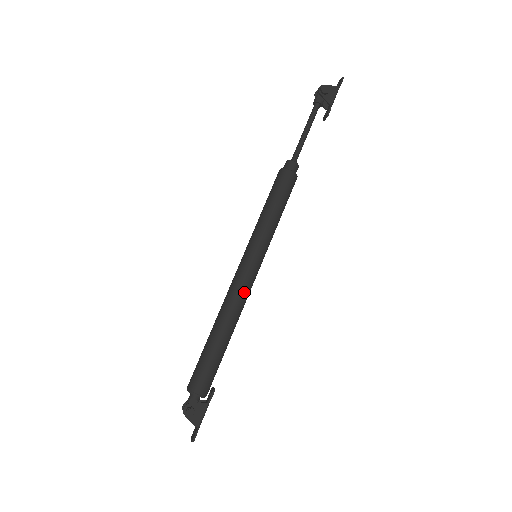
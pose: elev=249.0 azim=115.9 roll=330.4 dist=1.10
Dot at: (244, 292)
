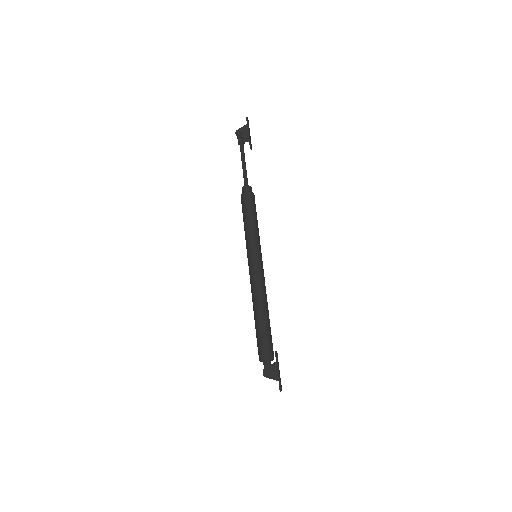
Dot at: (259, 281)
